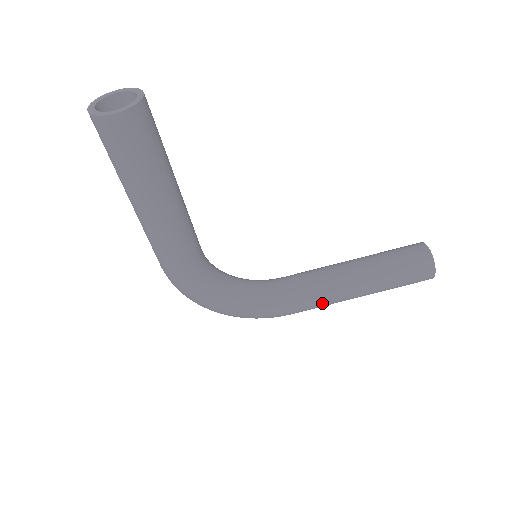
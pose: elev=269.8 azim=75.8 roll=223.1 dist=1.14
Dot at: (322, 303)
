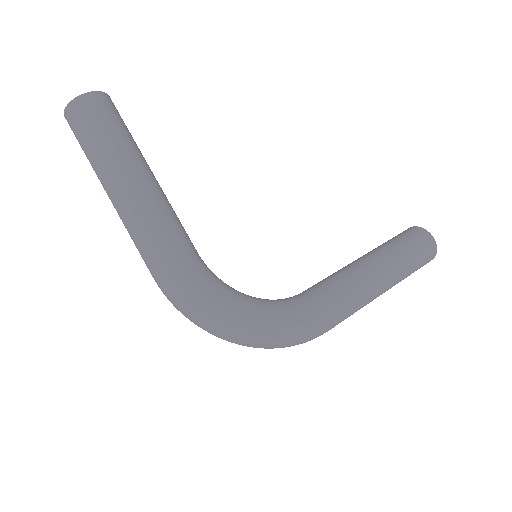
Dot at: (353, 293)
